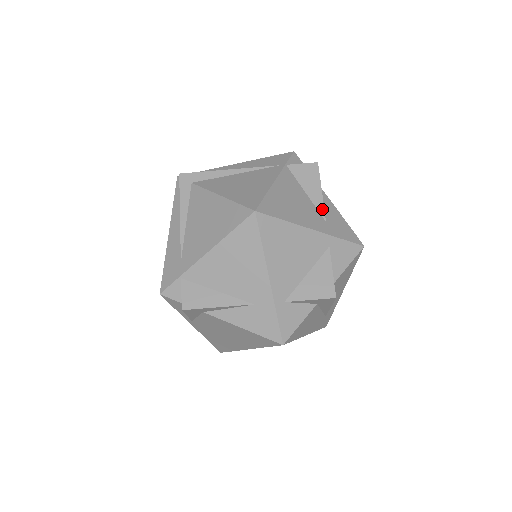
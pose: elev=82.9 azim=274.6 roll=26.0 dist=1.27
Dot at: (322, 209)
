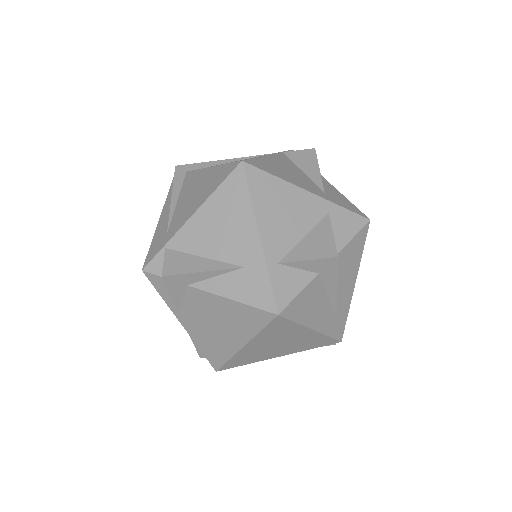
Dot at: (320, 183)
